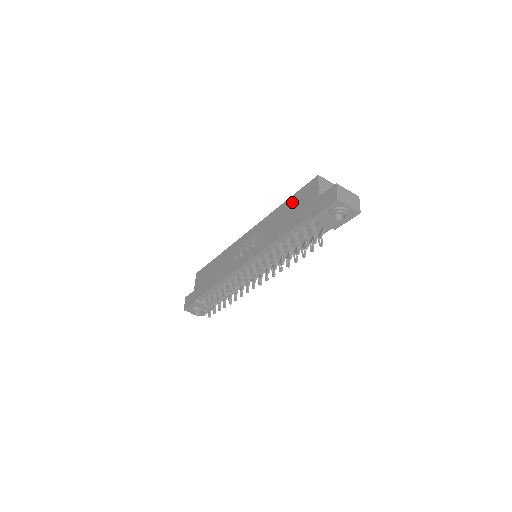
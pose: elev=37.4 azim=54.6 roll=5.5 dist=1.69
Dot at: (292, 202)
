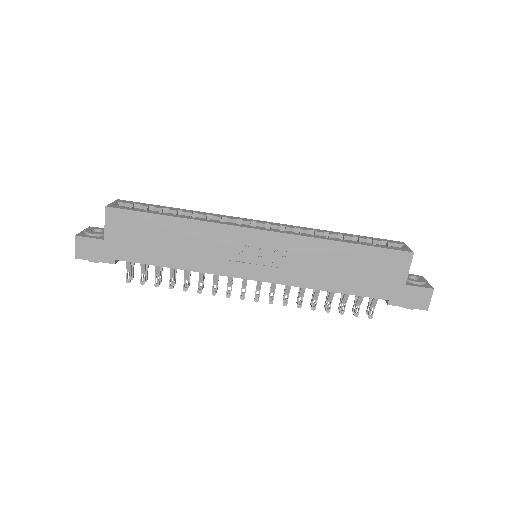
Dot at: (363, 256)
